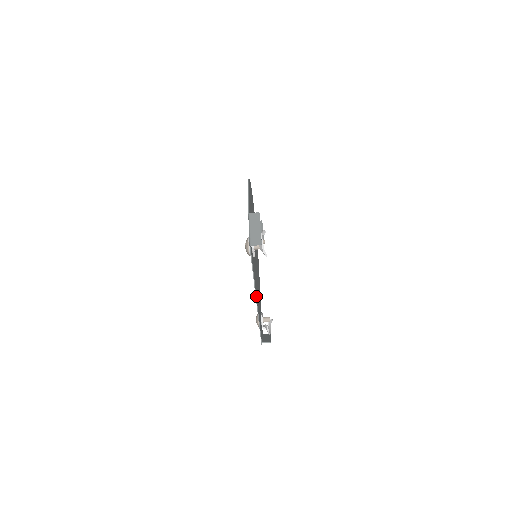
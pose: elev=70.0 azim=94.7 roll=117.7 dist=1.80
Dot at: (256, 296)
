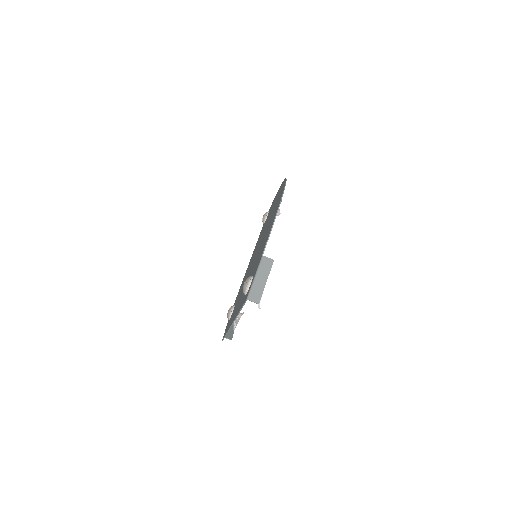
Dot at: occluded
